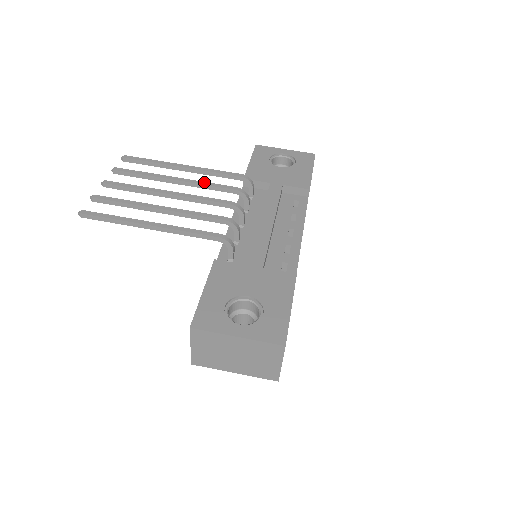
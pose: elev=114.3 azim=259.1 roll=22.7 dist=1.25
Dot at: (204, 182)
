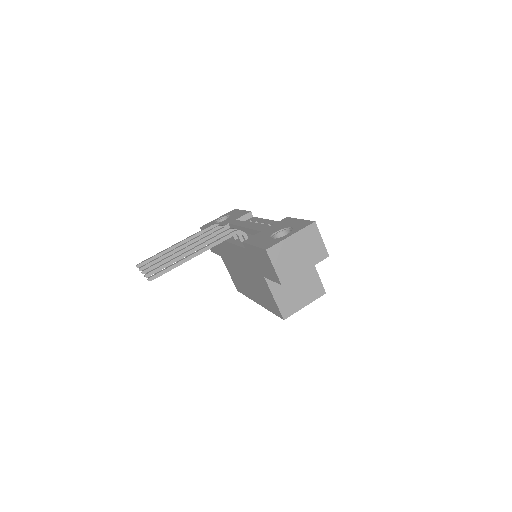
Dot at: (197, 236)
